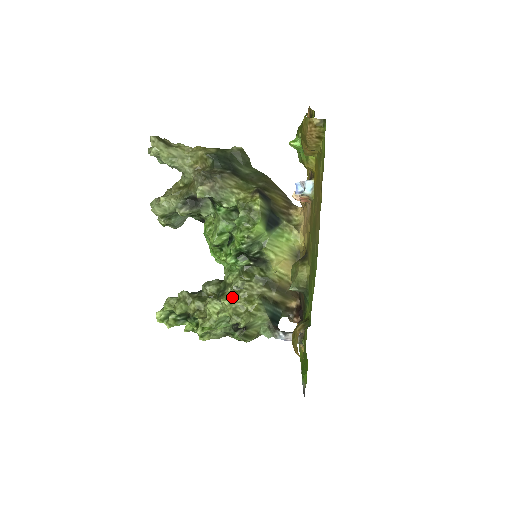
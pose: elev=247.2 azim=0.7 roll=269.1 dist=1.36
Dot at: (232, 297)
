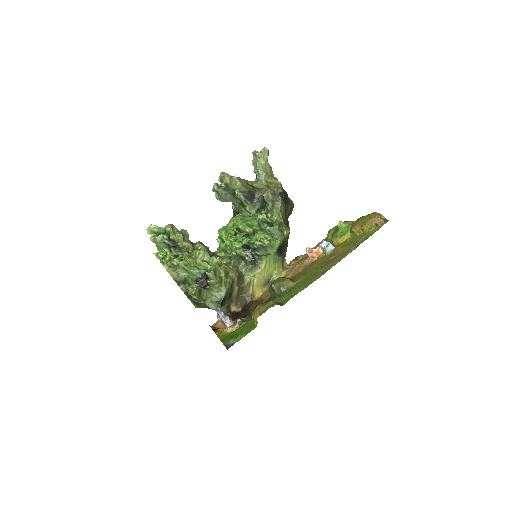
Dot at: occluded
